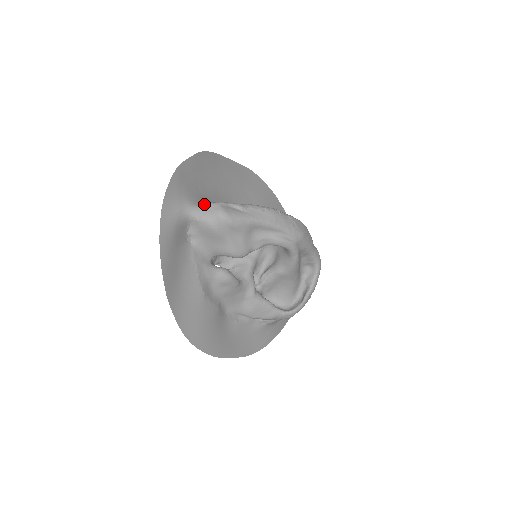
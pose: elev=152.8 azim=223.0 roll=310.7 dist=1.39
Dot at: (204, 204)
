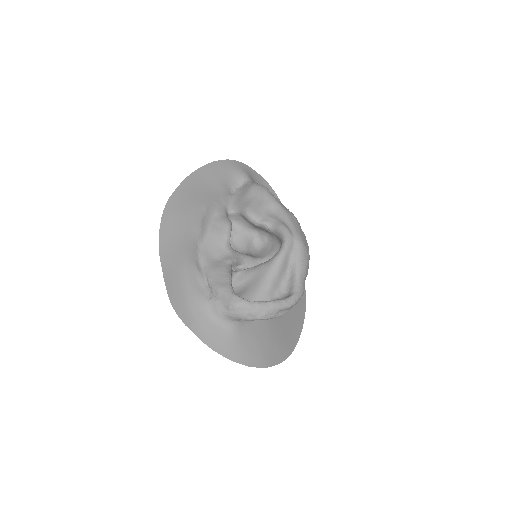
Dot at: occluded
